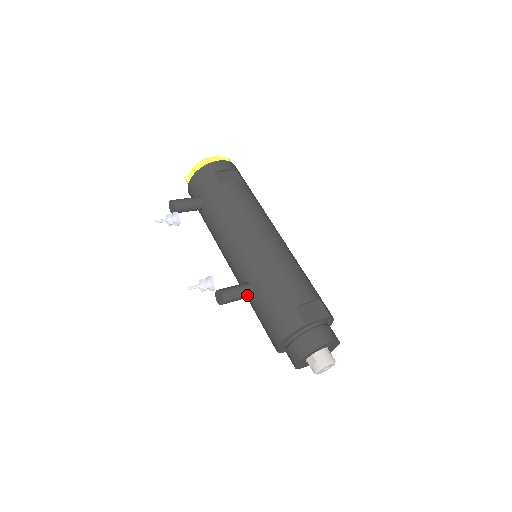
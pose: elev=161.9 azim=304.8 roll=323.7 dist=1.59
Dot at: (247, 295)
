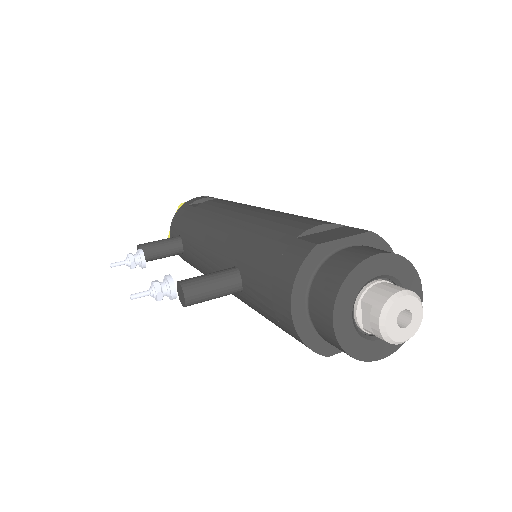
Dot at: (231, 281)
